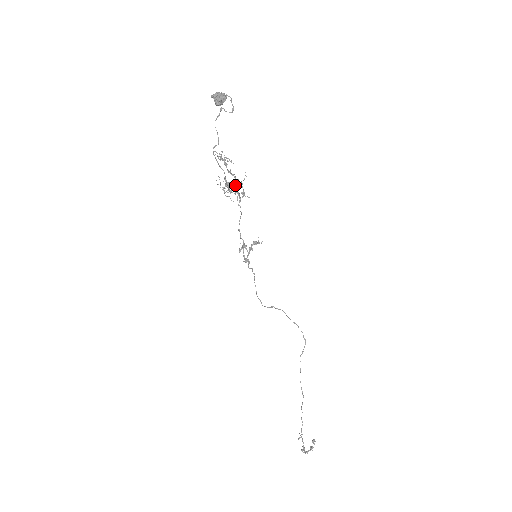
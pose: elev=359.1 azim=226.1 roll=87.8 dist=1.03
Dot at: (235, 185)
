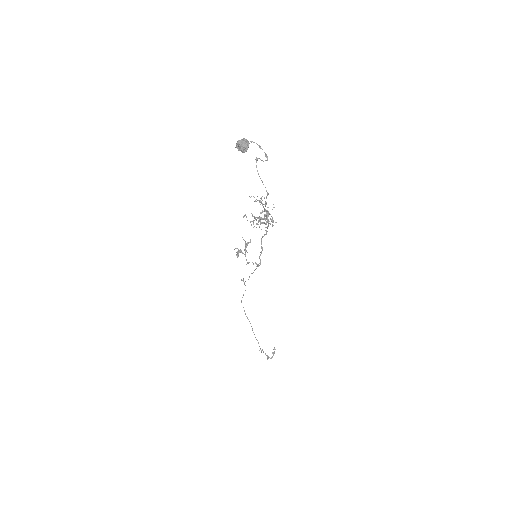
Dot at: occluded
